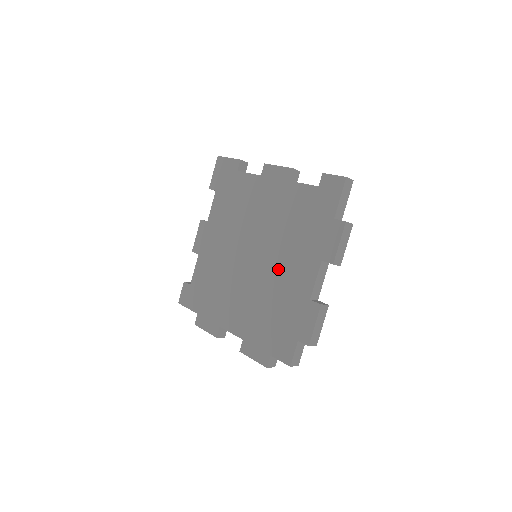
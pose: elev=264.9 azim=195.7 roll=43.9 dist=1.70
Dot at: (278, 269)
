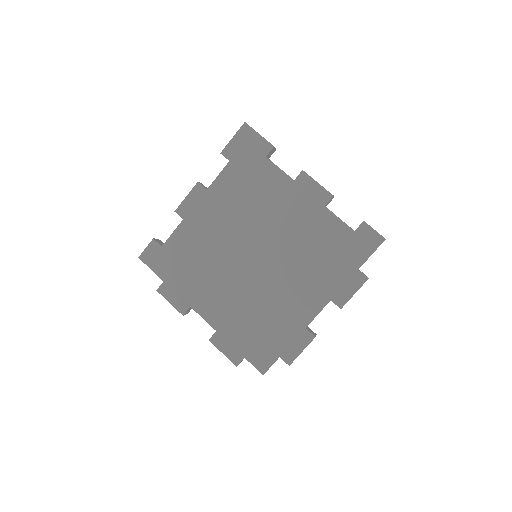
Dot at: (281, 285)
